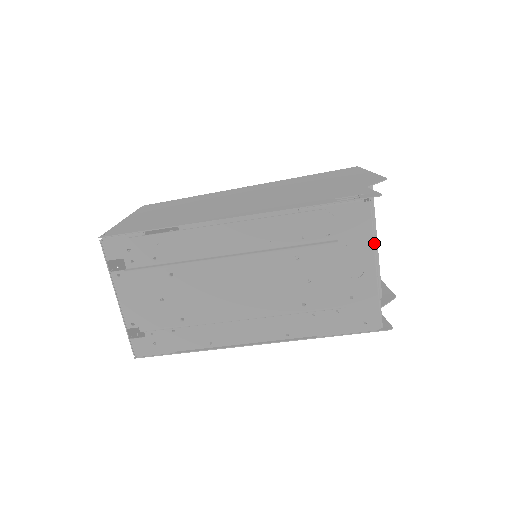
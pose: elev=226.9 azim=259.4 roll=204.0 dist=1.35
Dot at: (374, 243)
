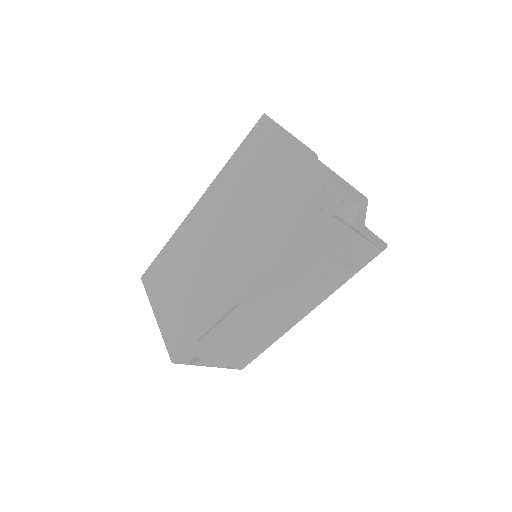
Dot at: (349, 230)
